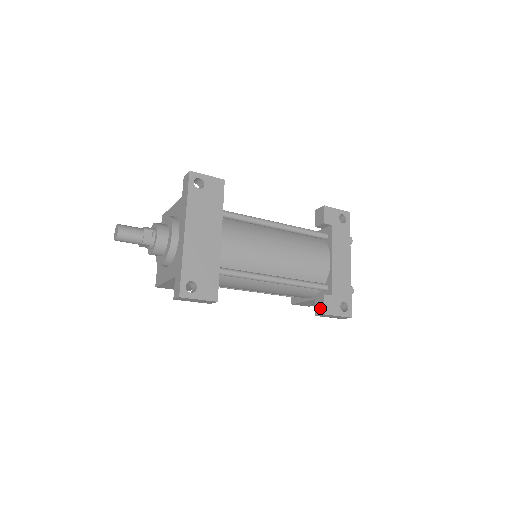
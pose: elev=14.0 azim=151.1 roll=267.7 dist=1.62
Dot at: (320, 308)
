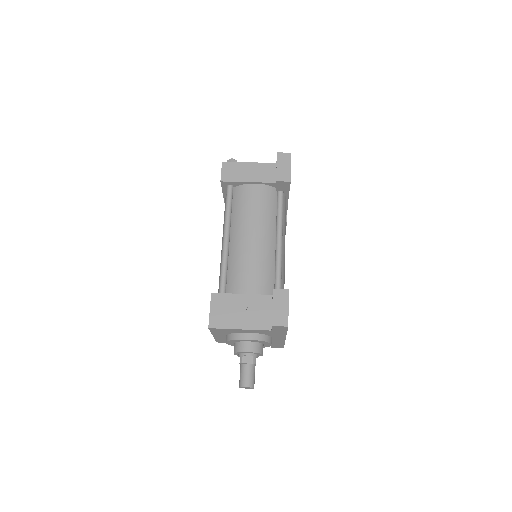
Dot at: occluded
